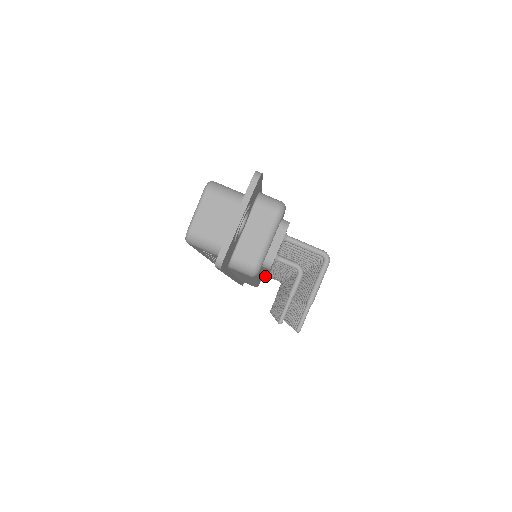
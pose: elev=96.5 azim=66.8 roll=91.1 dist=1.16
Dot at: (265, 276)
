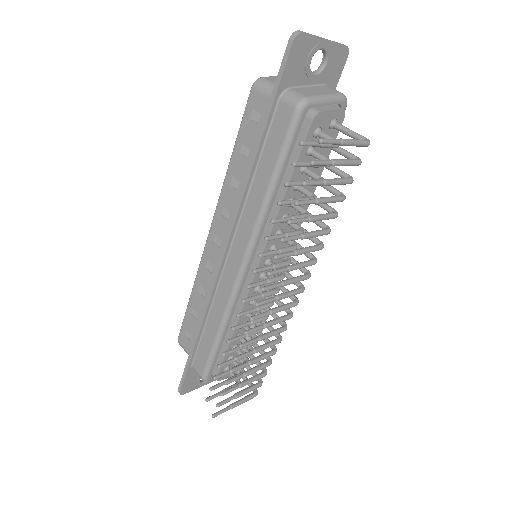
Dot at: (264, 244)
